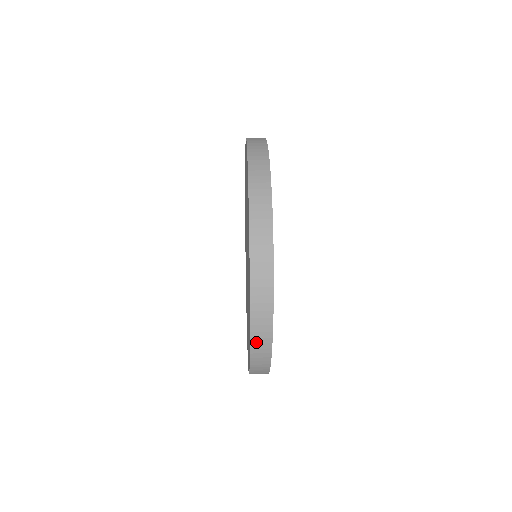
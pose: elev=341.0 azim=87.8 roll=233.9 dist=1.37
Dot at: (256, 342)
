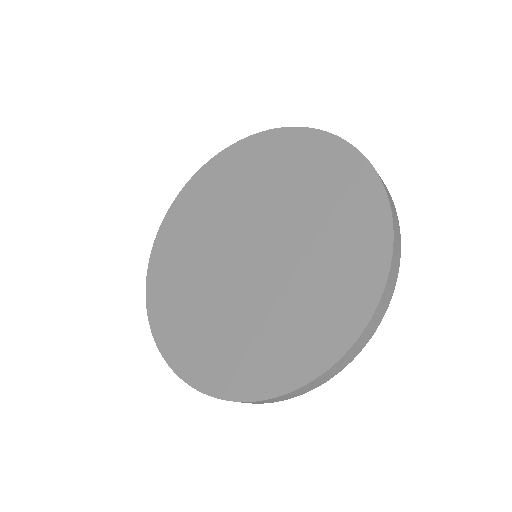
Dot at: (365, 158)
